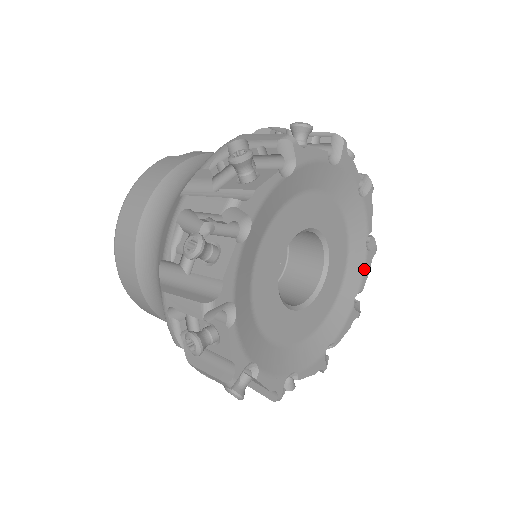
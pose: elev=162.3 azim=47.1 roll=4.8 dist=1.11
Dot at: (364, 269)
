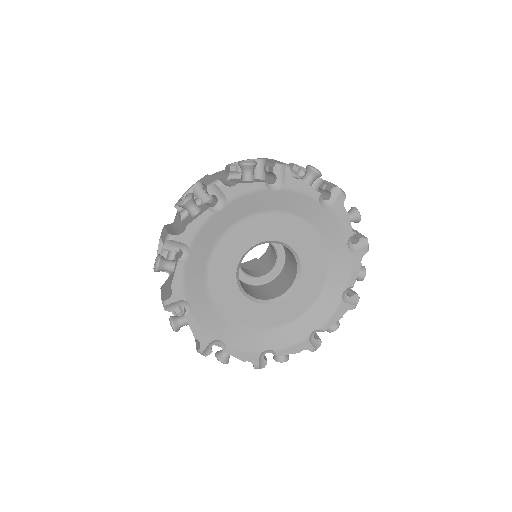
Dot at: (339, 222)
